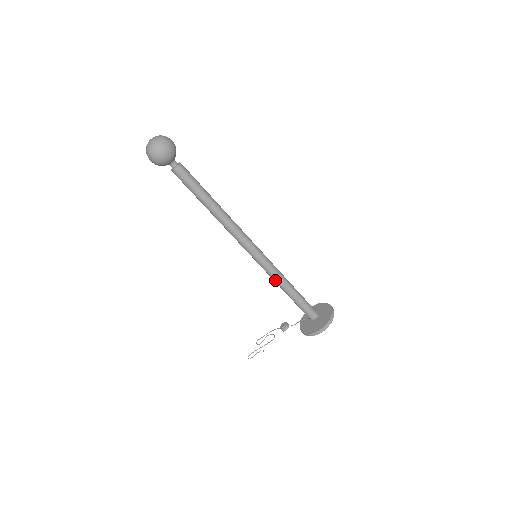
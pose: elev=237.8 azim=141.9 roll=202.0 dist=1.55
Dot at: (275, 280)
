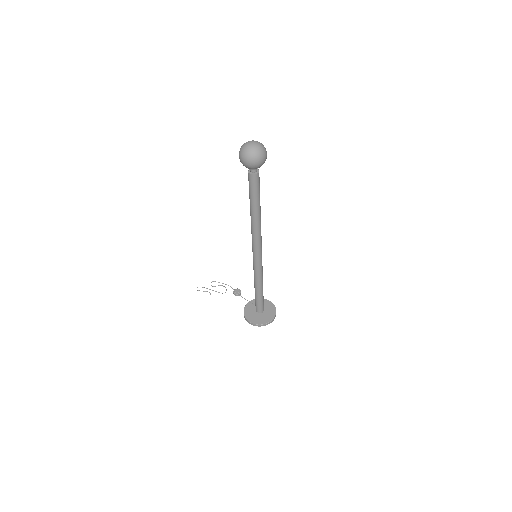
Dot at: (255, 277)
